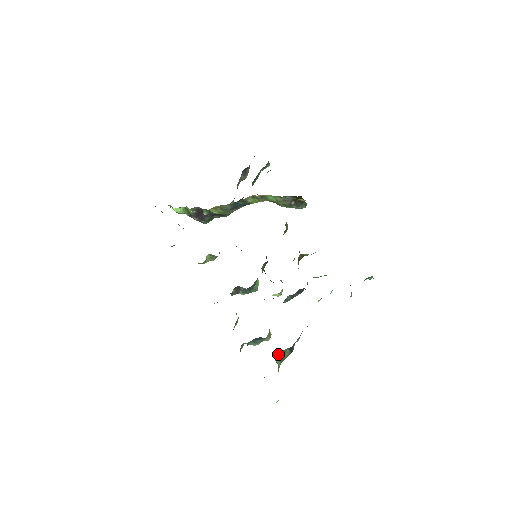
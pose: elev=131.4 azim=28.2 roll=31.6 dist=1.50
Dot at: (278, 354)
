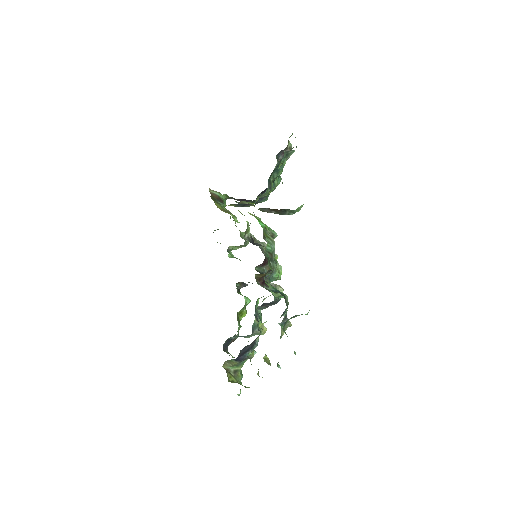
Dot at: (225, 362)
